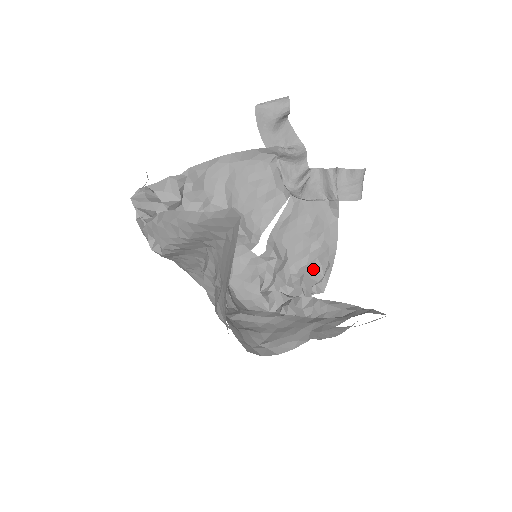
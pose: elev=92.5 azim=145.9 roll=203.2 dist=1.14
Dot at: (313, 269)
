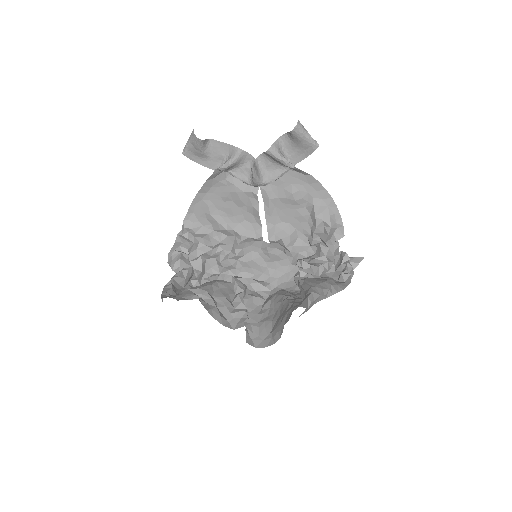
Dot at: (318, 227)
